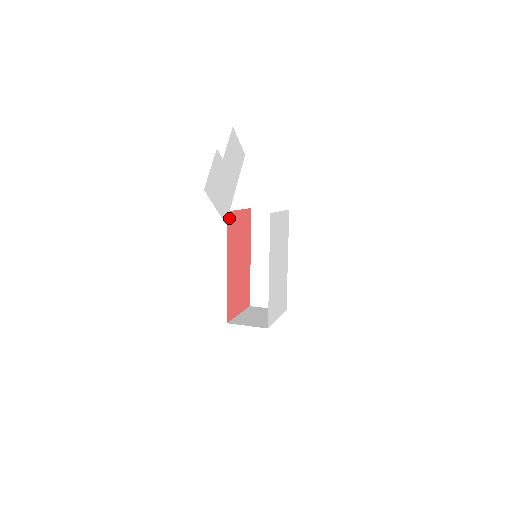
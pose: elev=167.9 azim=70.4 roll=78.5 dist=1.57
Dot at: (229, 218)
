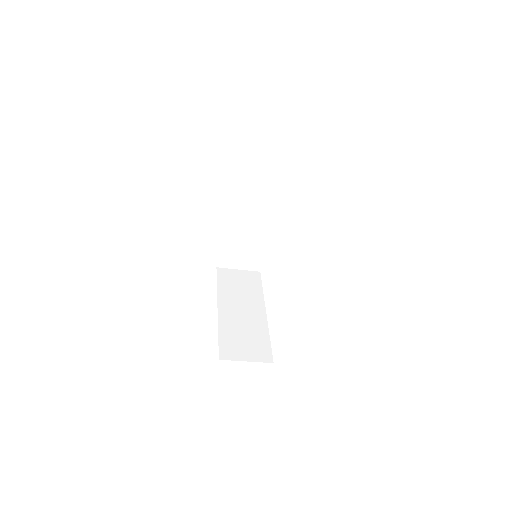
Dot at: occluded
